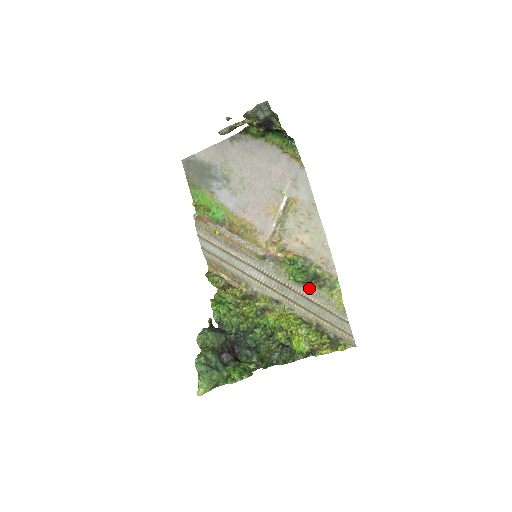
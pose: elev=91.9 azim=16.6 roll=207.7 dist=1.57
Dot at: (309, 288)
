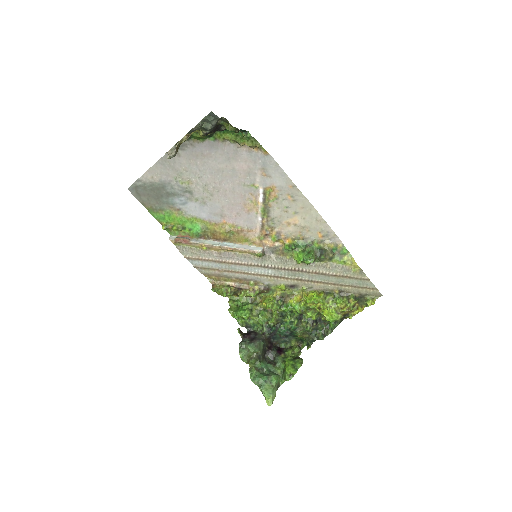
Dot at: (320, 264)
